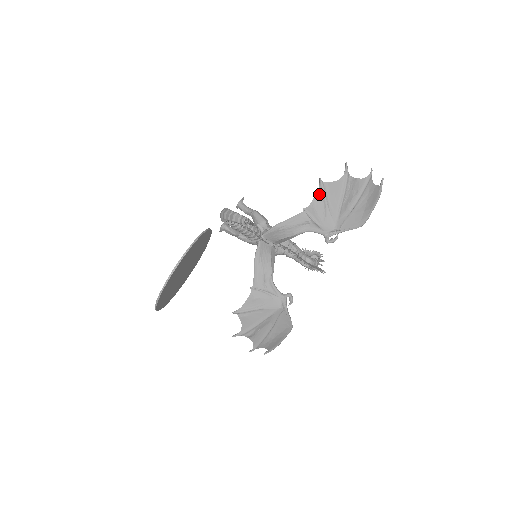
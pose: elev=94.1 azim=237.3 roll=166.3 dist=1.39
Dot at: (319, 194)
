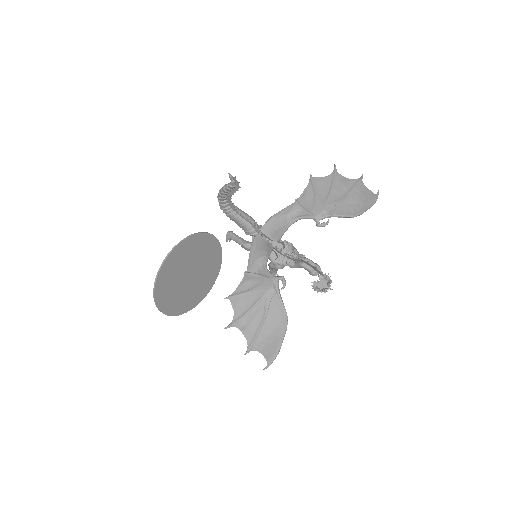
Dot at: (309, 186)
